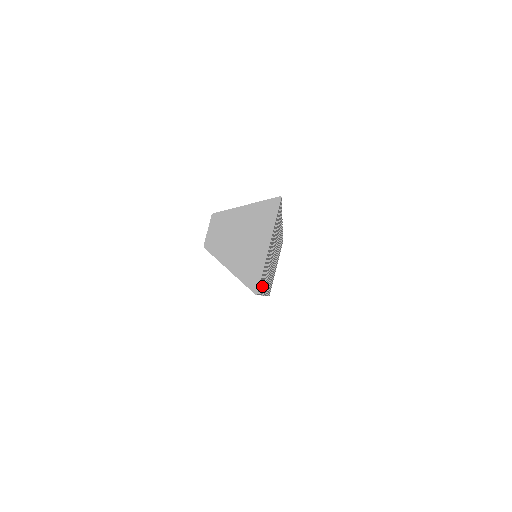
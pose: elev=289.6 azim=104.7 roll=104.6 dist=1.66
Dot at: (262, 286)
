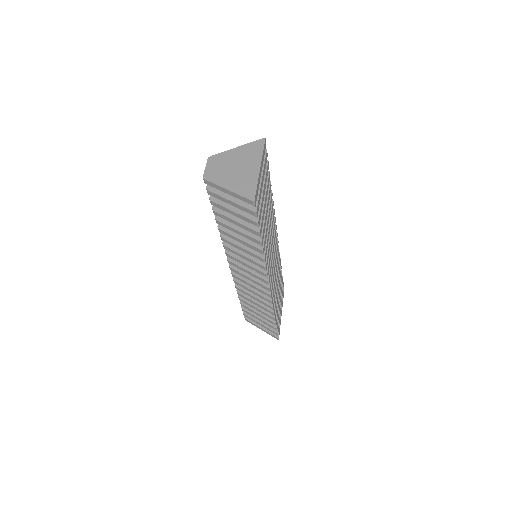
Dot at: (261, 227)
